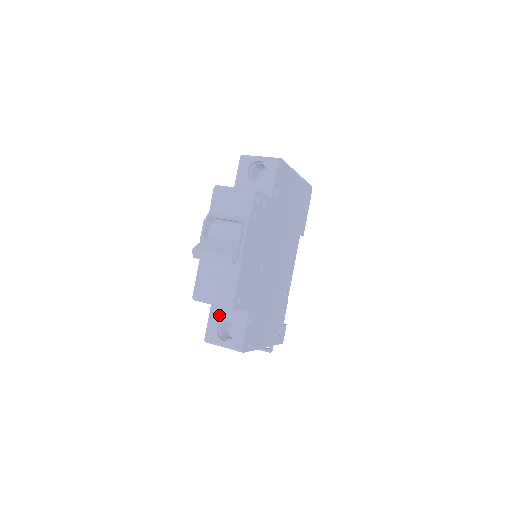
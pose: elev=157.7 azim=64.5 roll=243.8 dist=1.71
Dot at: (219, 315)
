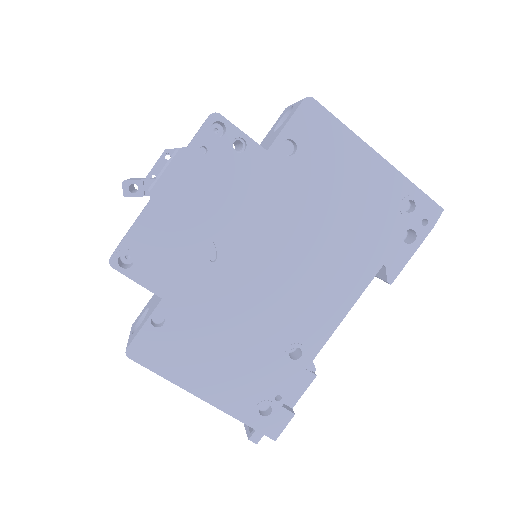
Dot at: (152, 300)
